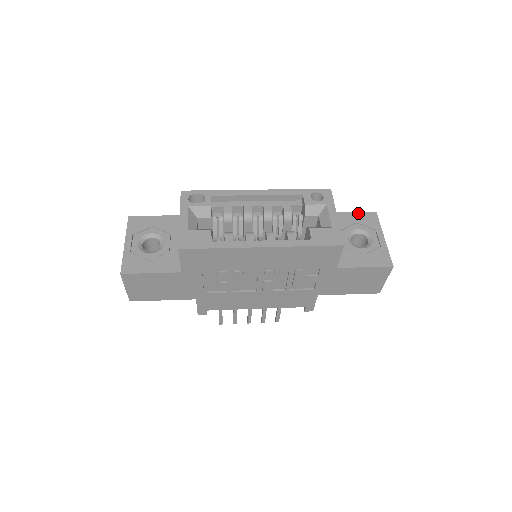
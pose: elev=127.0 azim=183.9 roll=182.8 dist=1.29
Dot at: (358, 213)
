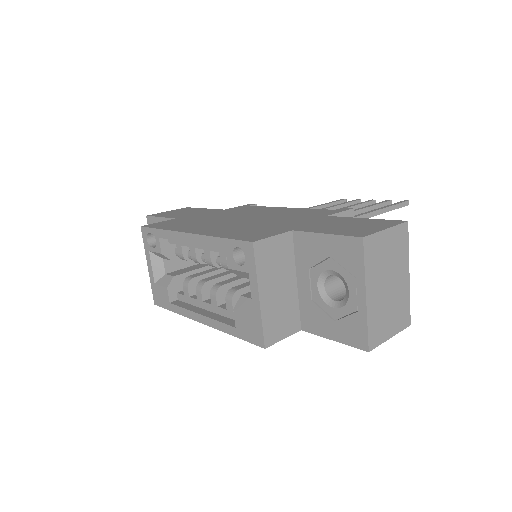
Dot at: (334, 237)
